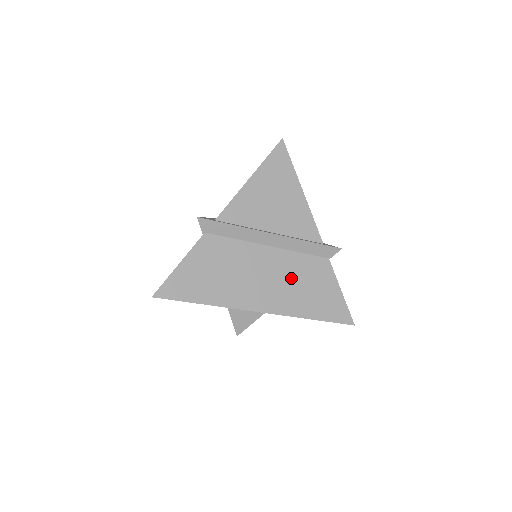
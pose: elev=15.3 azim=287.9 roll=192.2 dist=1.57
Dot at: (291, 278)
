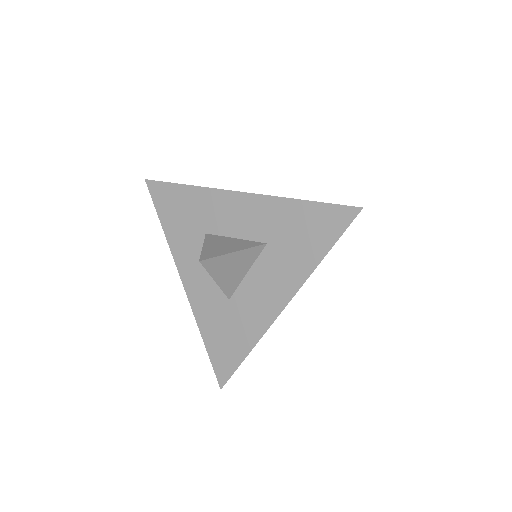
Dot at: occluded
